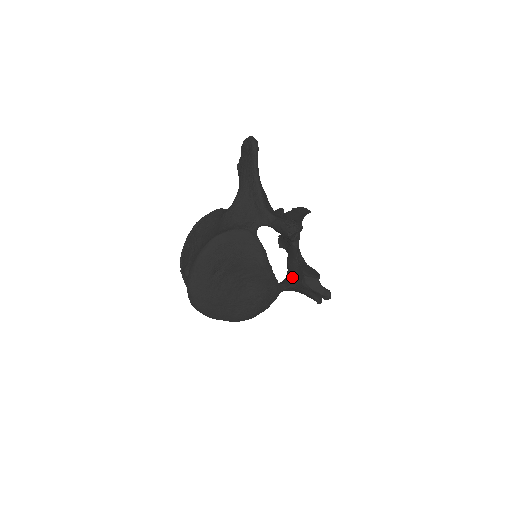
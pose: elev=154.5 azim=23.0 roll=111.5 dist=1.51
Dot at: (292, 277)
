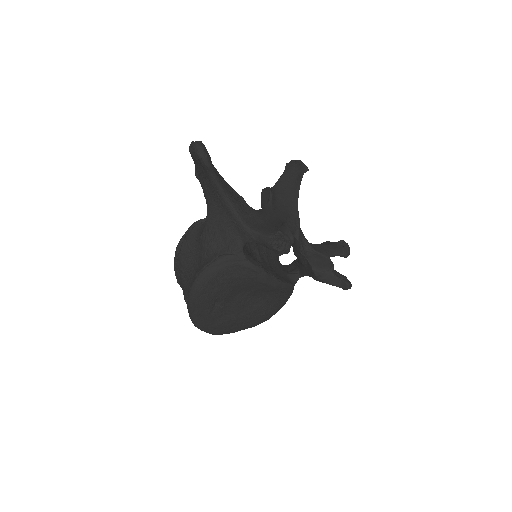
Dot at: (303, 268)
